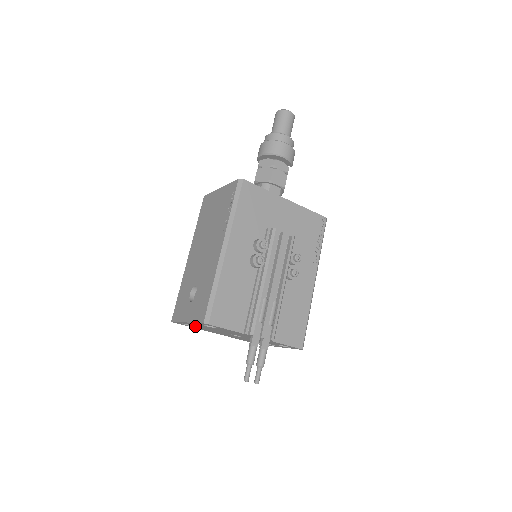
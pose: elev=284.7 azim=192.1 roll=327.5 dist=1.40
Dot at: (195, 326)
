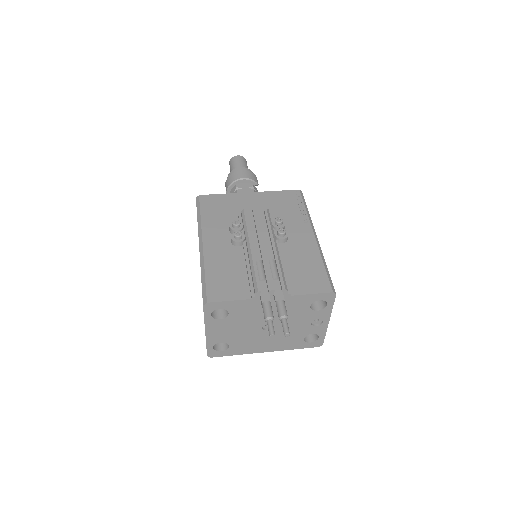
Dot at: (226, 342)
